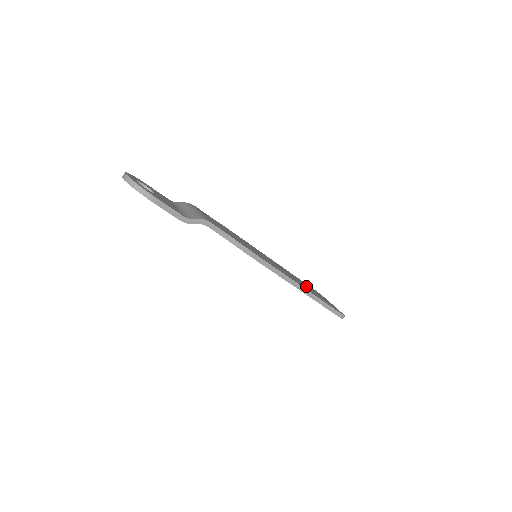
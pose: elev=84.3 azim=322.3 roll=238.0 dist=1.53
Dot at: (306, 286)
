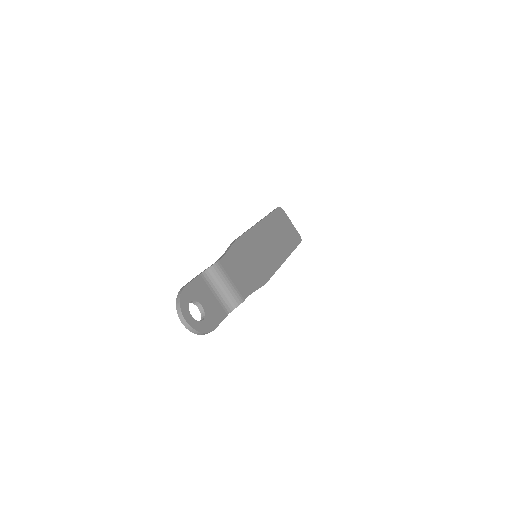
Dot at: (280, 233)
